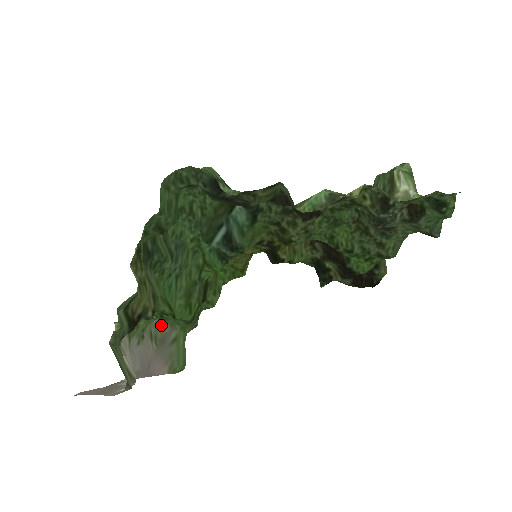
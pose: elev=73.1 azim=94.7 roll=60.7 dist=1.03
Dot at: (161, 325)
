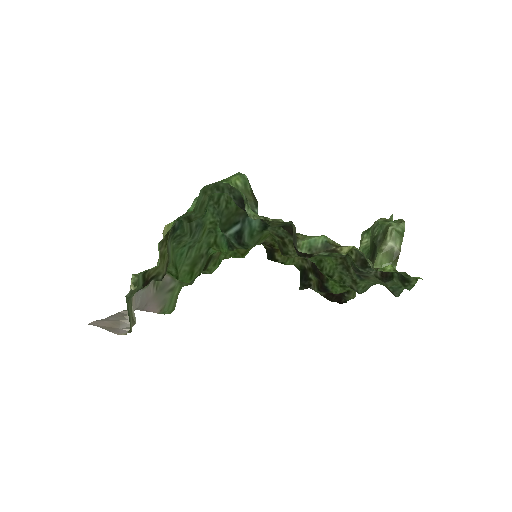
Dot at: (165, 275)
